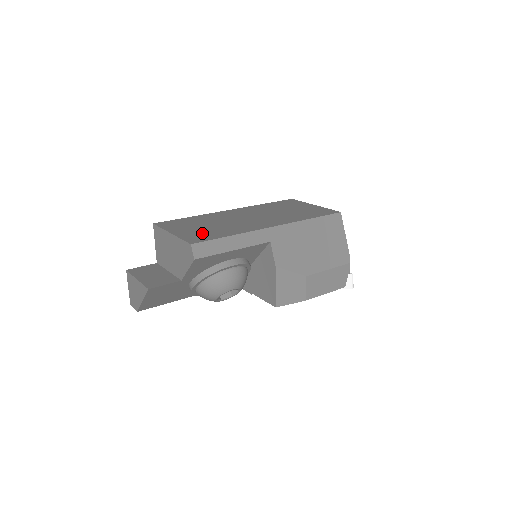
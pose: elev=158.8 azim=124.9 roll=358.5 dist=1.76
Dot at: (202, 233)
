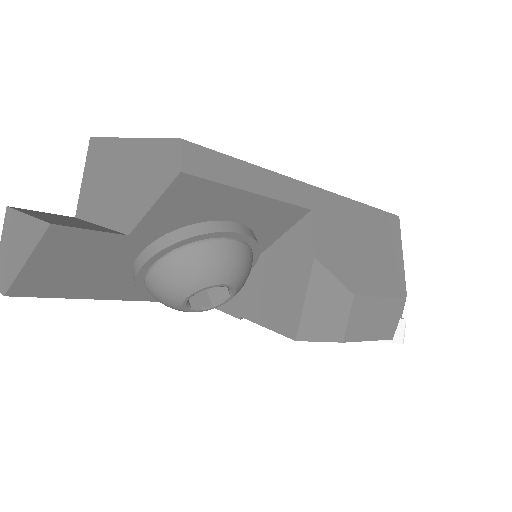
Dot at: occluded
